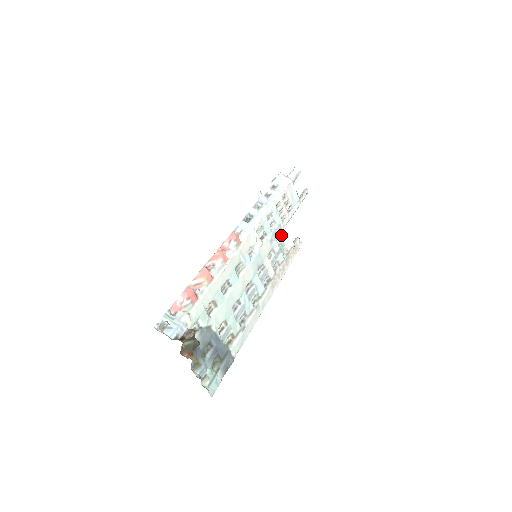
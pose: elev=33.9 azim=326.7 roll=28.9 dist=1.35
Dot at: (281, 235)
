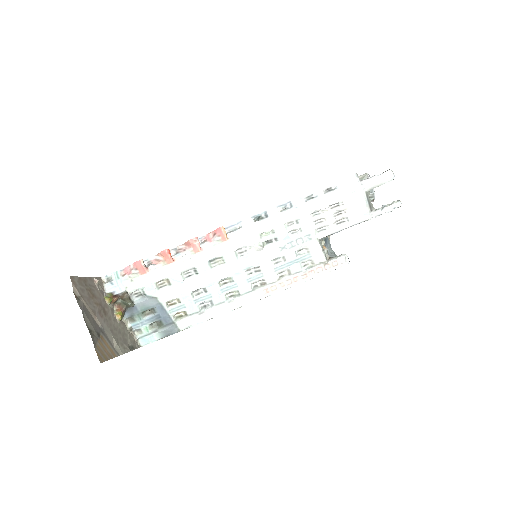
Dot at: (308, 245)
